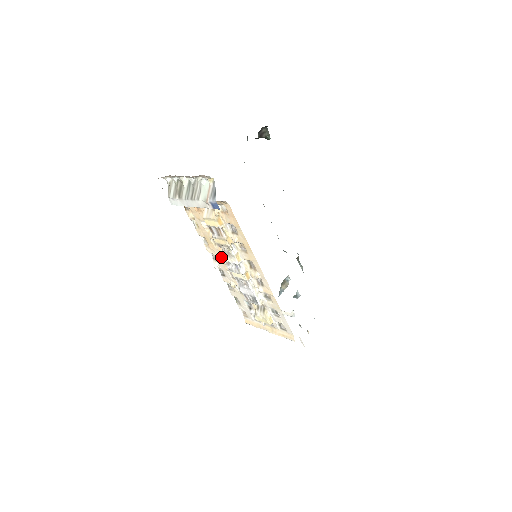
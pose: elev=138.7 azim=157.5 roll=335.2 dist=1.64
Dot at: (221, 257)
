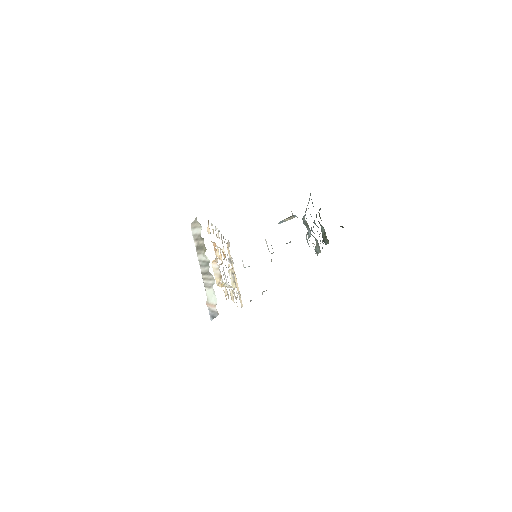
Dot at: occluded
